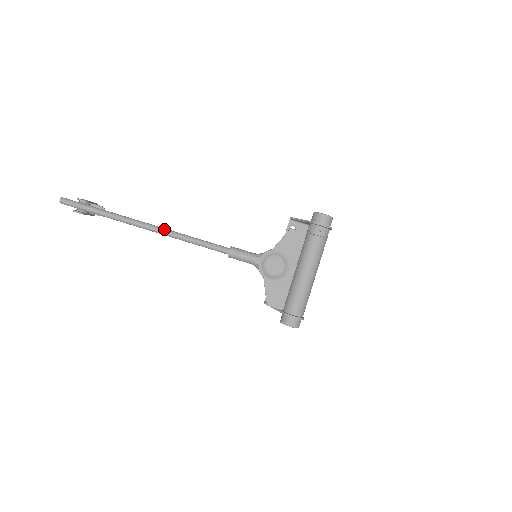
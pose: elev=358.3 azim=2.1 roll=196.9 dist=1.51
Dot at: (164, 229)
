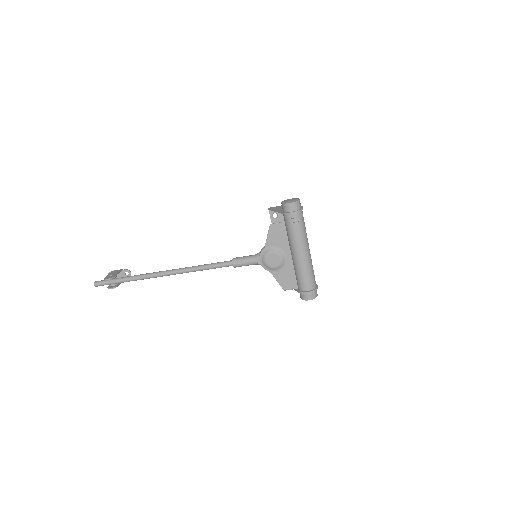
Dot at: (177, 270)
